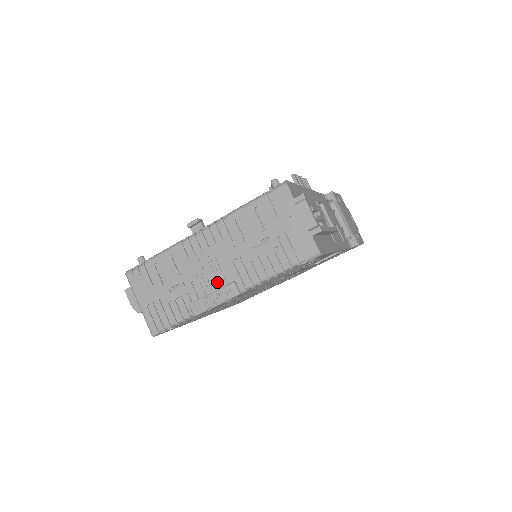
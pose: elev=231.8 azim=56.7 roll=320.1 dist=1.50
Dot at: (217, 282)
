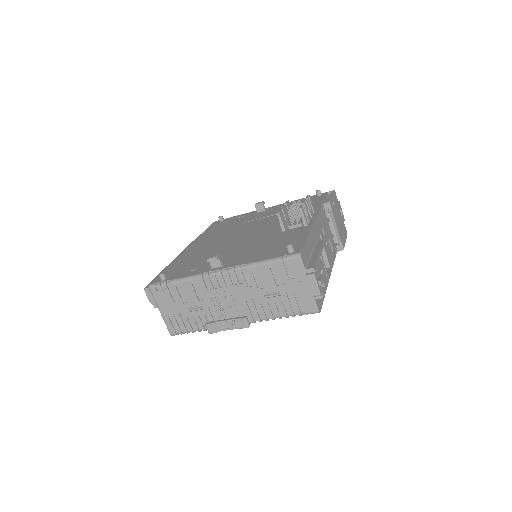
Dot at: (231, 312)
